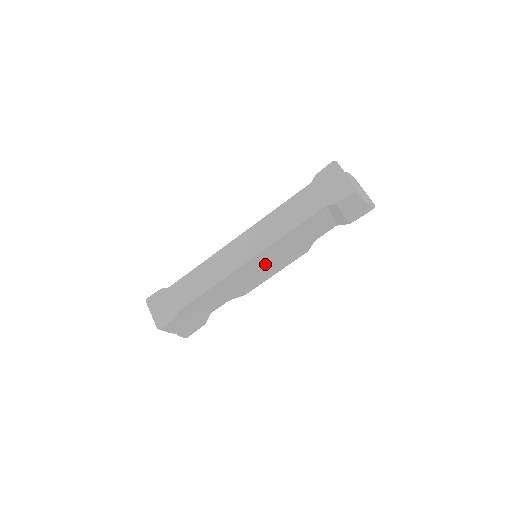
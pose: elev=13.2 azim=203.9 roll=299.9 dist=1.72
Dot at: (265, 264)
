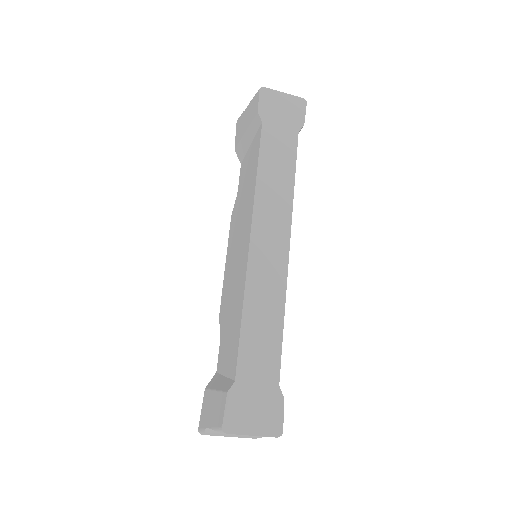
Dot at: occluded
